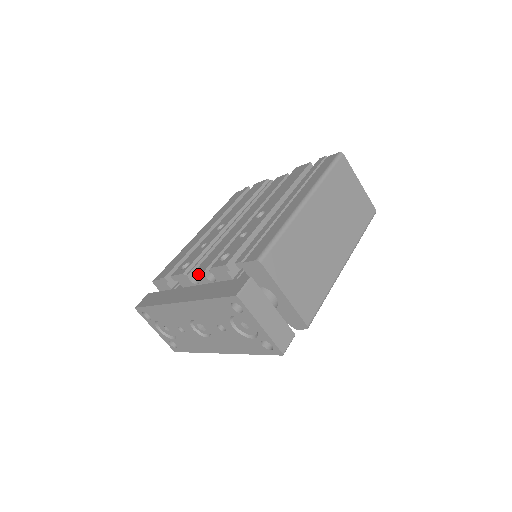
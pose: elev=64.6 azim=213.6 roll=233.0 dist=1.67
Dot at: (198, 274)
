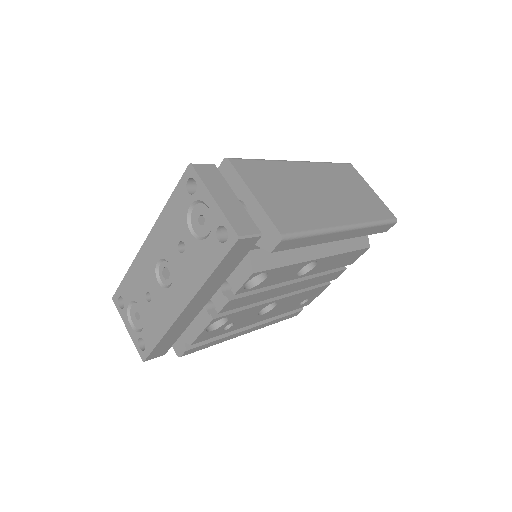
Dot at: occluded
